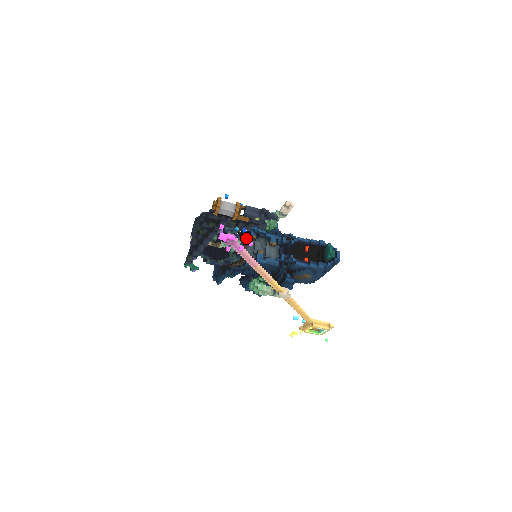
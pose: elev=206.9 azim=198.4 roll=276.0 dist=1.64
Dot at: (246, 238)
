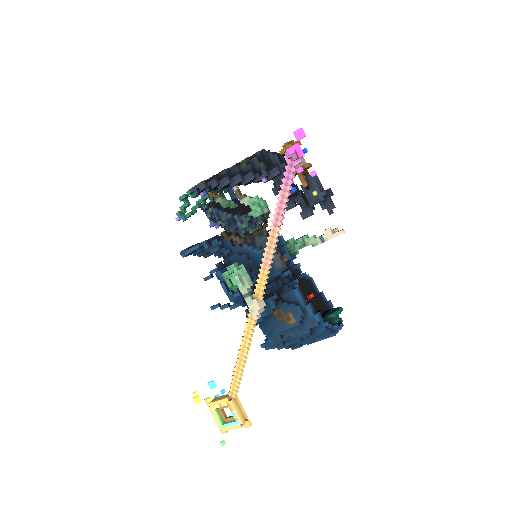
Dot at: (265, 229)
